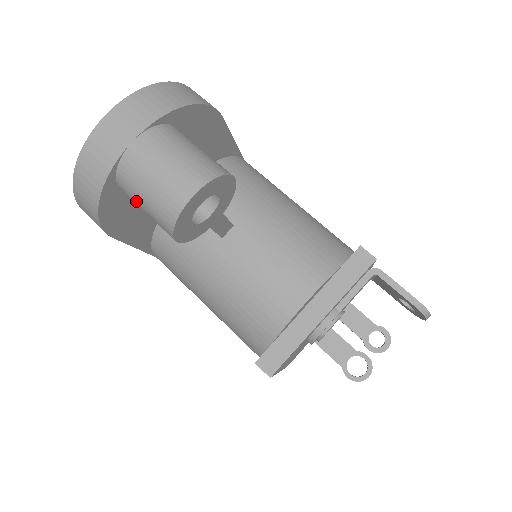
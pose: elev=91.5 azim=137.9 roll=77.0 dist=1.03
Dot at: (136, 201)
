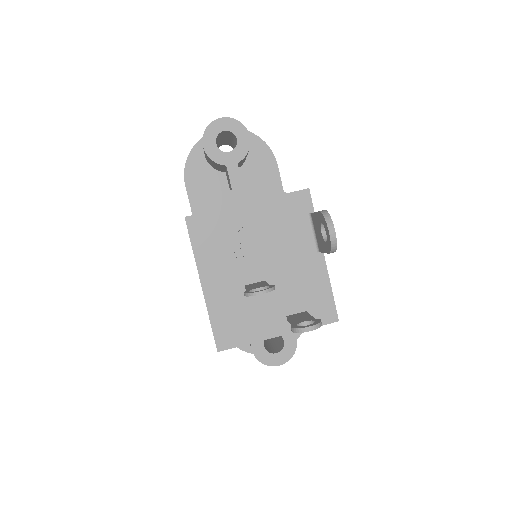
Dot at: occluded
